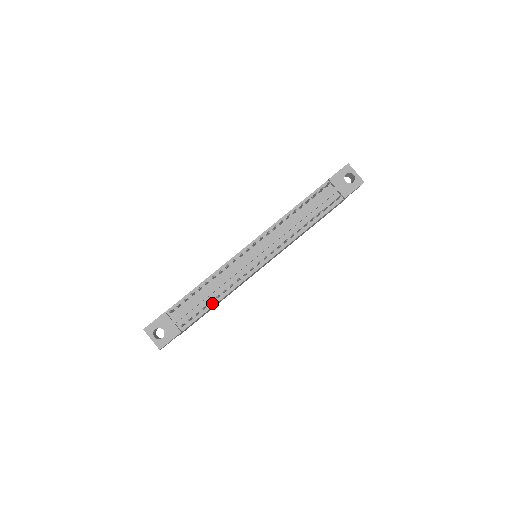
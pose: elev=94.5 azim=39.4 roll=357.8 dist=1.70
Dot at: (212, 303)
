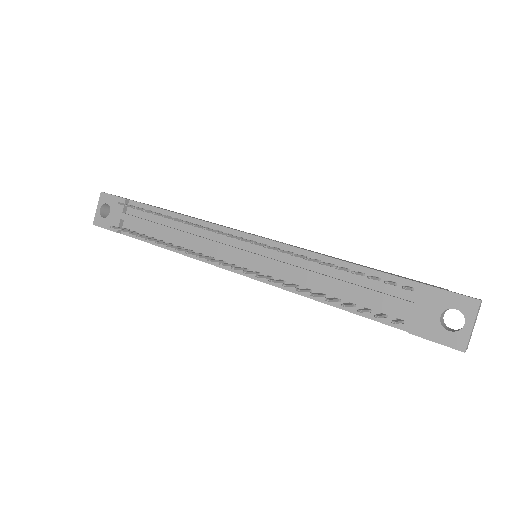
Dot at: occluded
